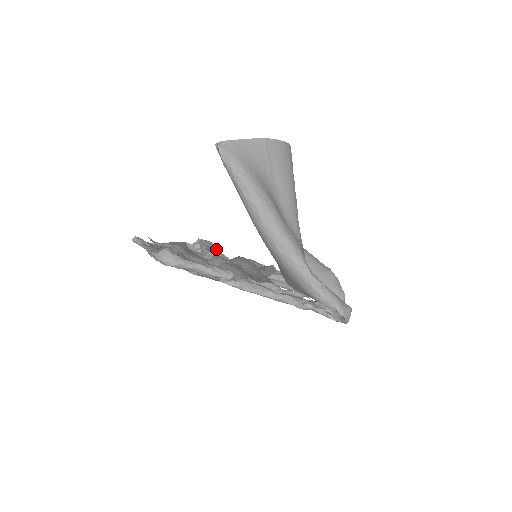
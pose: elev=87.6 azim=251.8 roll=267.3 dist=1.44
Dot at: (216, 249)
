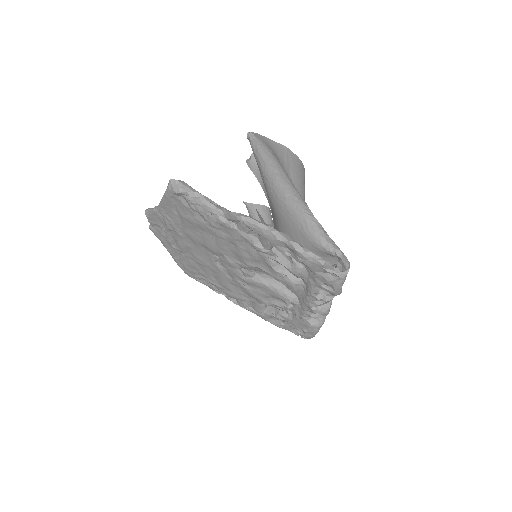
Dot at: occluded
